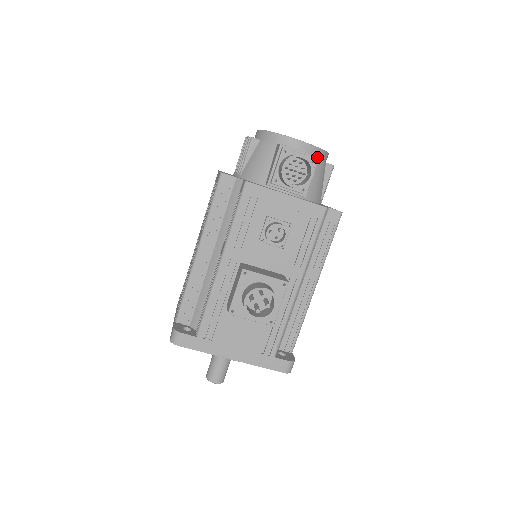
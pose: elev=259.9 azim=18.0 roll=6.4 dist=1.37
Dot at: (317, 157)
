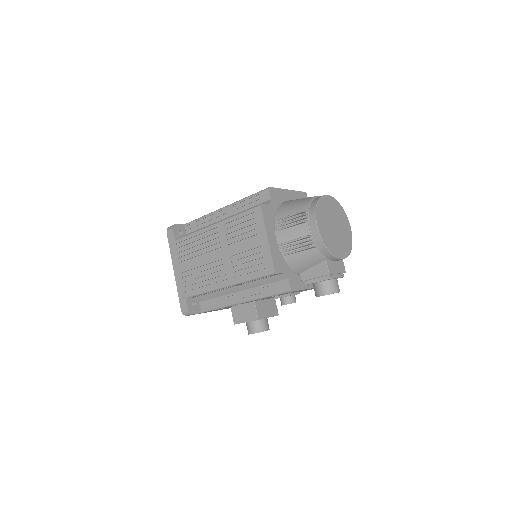
Dot at: occluded
